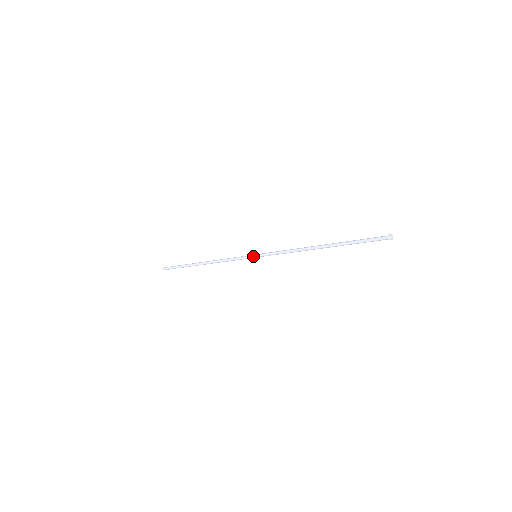
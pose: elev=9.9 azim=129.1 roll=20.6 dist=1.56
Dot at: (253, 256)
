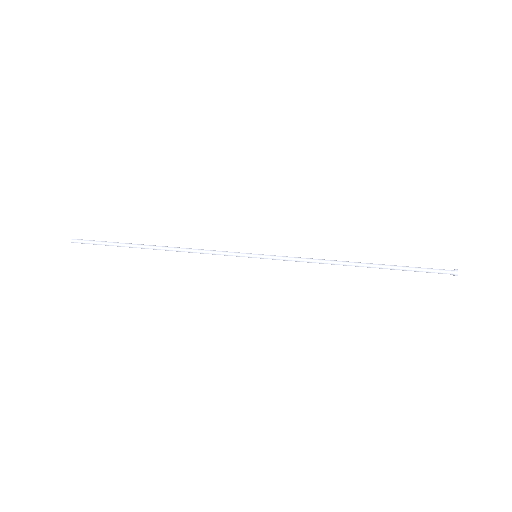
Dot at: (252, 257)
